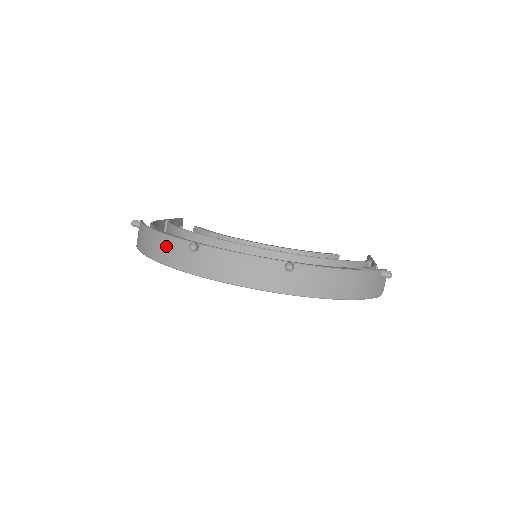
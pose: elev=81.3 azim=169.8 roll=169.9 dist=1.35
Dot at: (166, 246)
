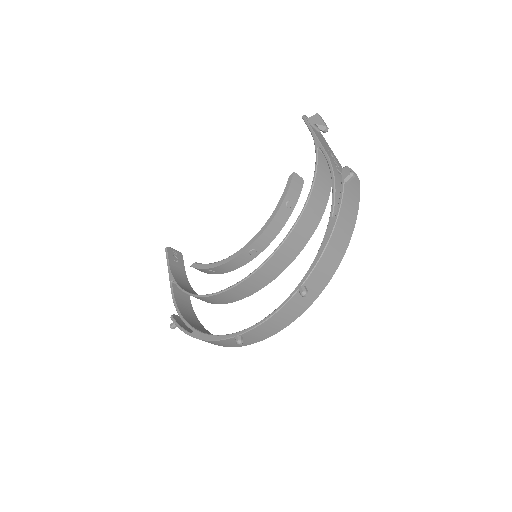
Dot at: occluded
